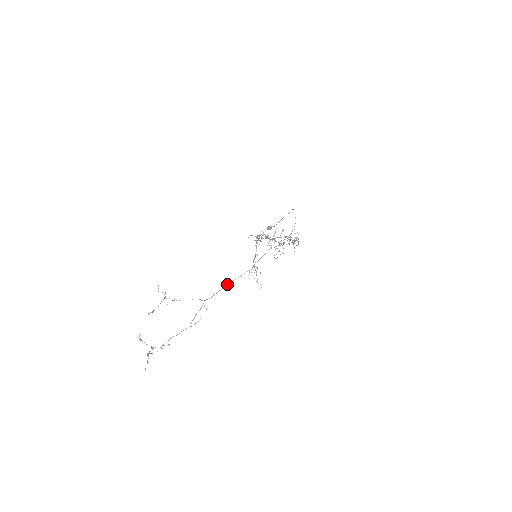
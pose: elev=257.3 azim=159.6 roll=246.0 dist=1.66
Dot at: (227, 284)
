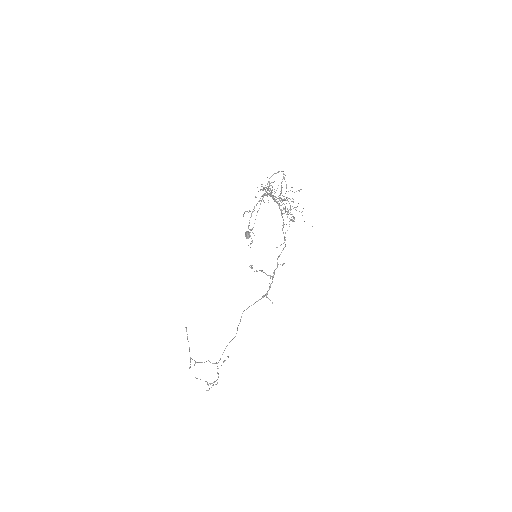
Dot at: (225, 348)
